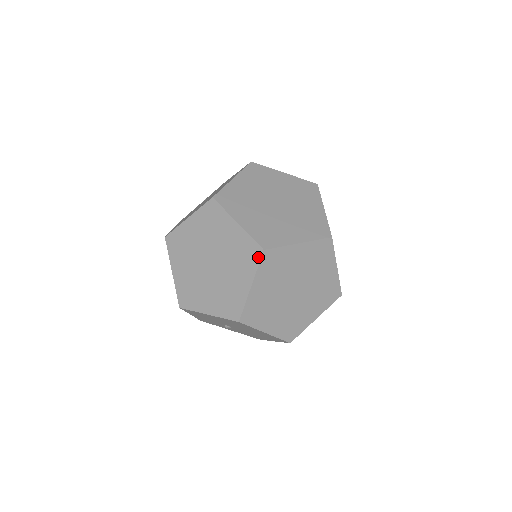
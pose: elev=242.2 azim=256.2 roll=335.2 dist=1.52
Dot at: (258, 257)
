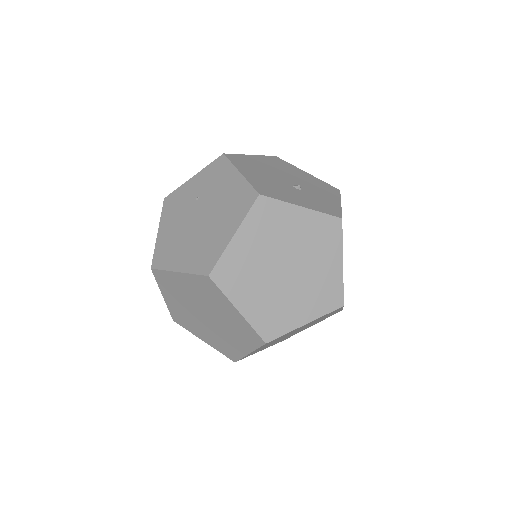
Dot at: (259, 344)
